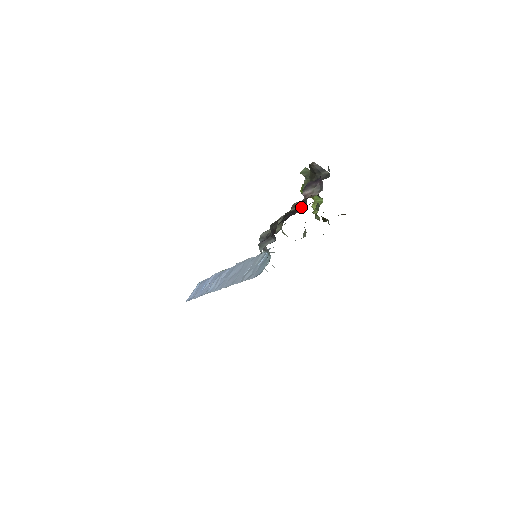
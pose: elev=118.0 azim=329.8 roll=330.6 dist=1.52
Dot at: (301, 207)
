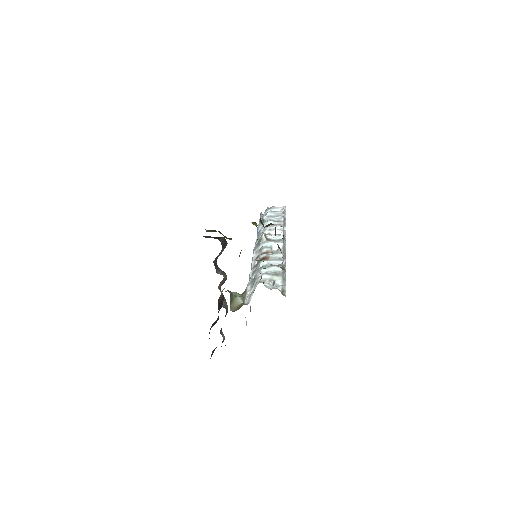
Dot at: (223, 297)
